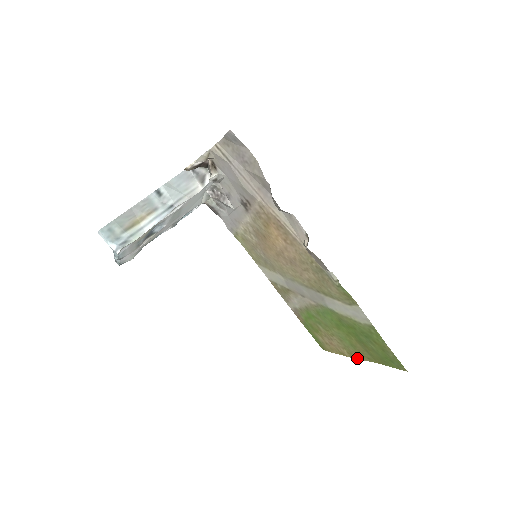
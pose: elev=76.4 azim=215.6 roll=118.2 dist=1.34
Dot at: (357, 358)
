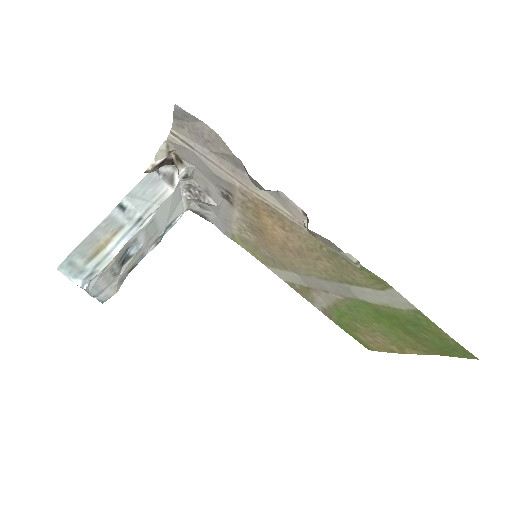
Dot at: (411, 353)
